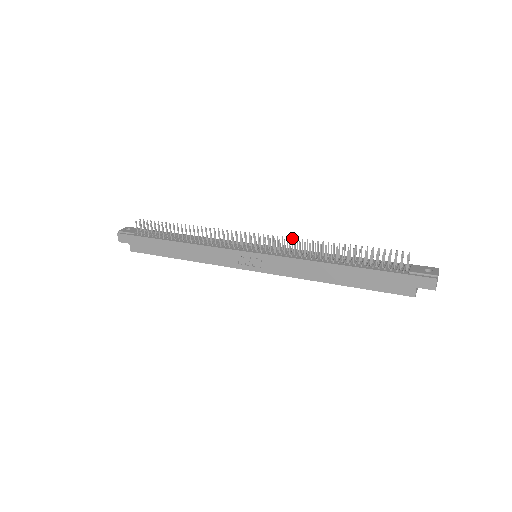
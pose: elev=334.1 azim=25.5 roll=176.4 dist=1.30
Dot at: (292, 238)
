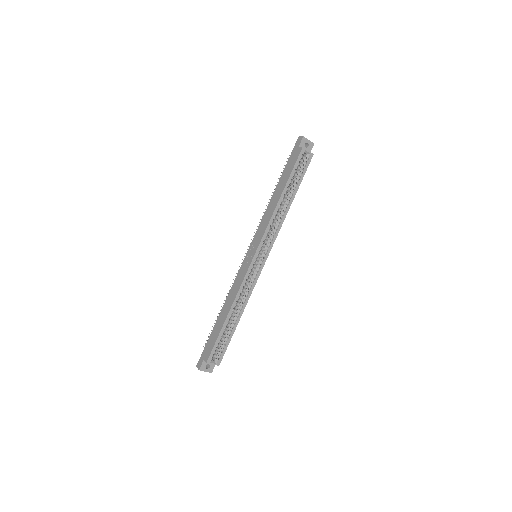
Dot at: occluded
